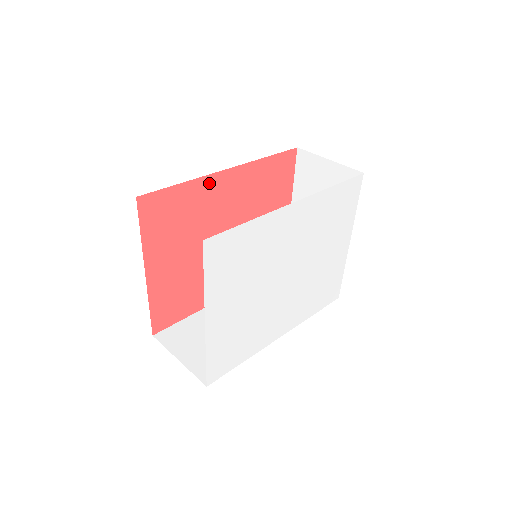
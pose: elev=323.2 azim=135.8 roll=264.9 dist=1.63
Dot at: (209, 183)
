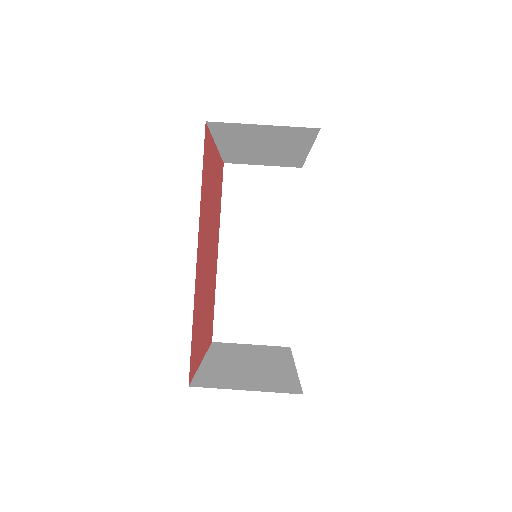
Dot at: (196, 284)
